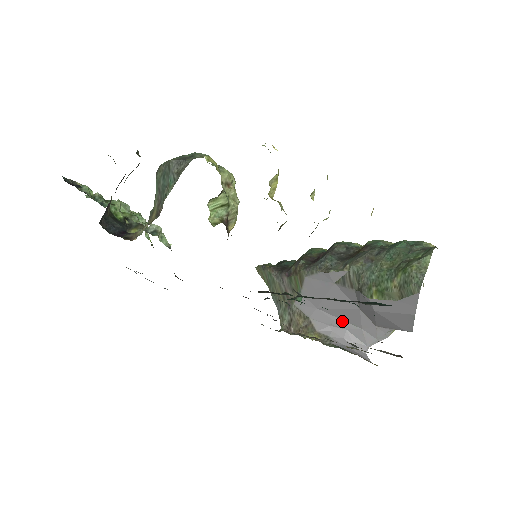
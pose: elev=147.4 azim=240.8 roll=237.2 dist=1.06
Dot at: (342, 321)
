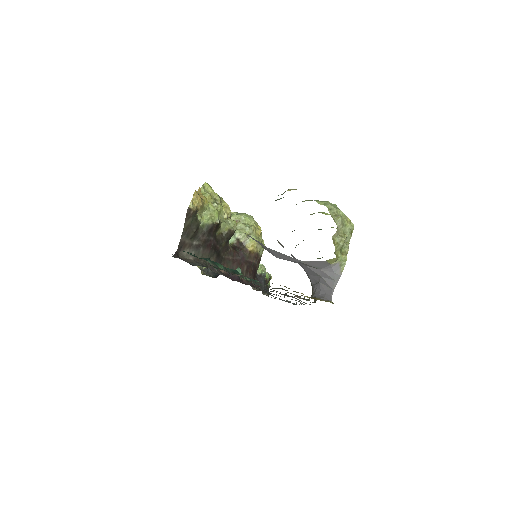
Dot at: (316, 277)
